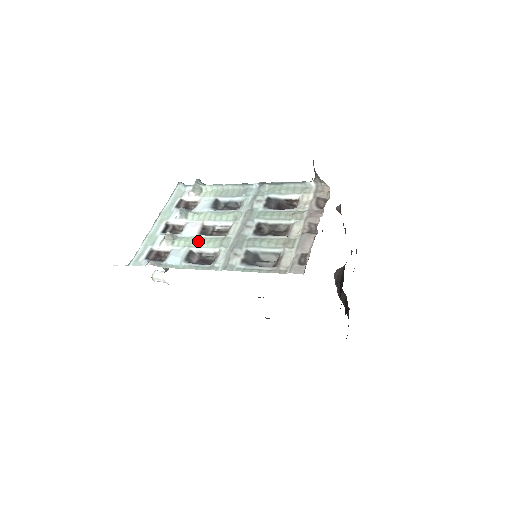
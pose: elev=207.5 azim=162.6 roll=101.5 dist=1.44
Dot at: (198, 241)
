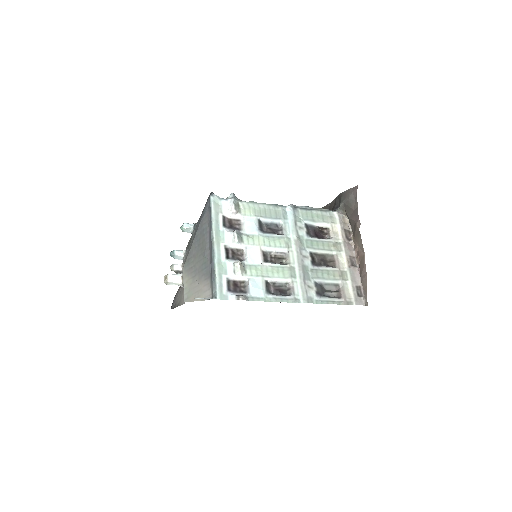
Dot at: (268, 270)
